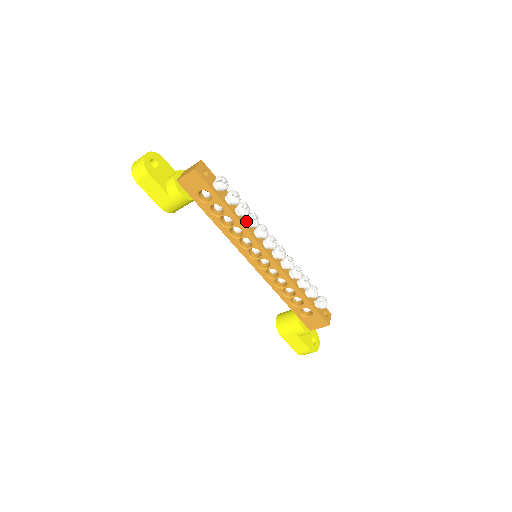
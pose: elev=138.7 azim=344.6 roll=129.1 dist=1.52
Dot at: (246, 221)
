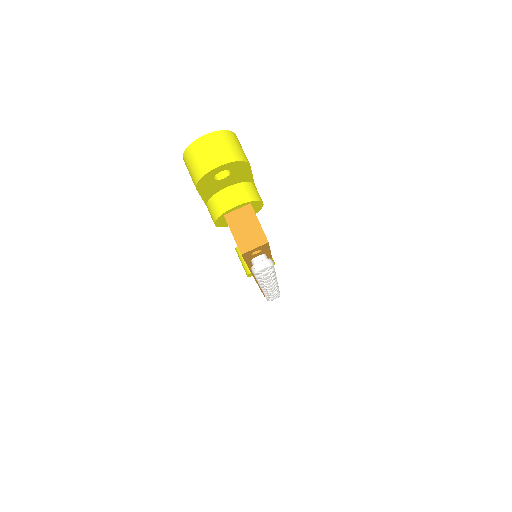
Dot at: occluded
